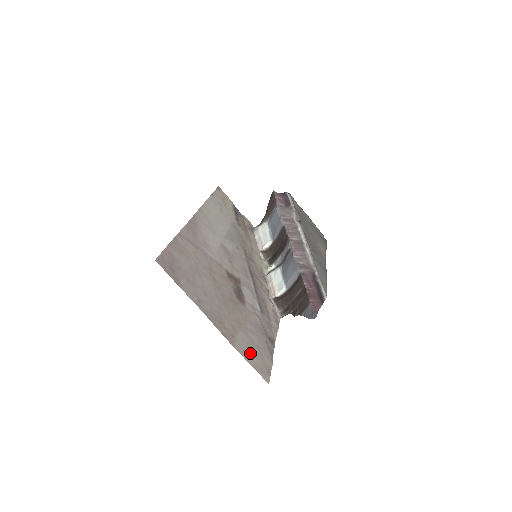
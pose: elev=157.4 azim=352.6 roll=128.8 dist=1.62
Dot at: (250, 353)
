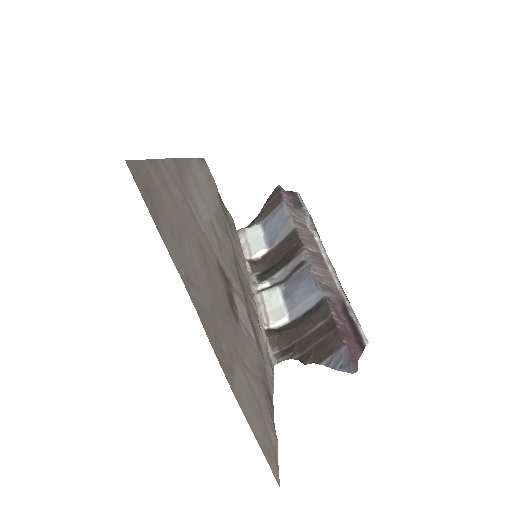
Dot at: (253, 413)
